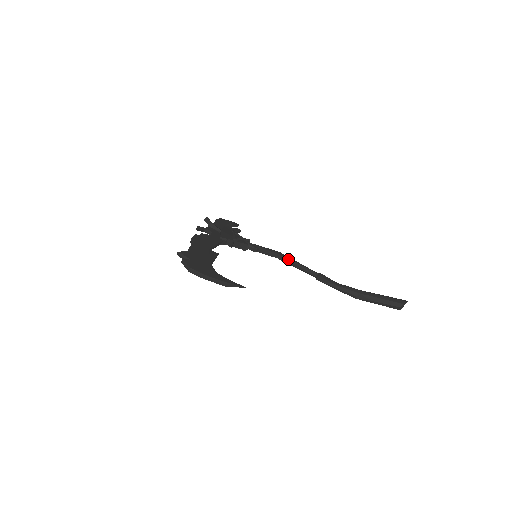
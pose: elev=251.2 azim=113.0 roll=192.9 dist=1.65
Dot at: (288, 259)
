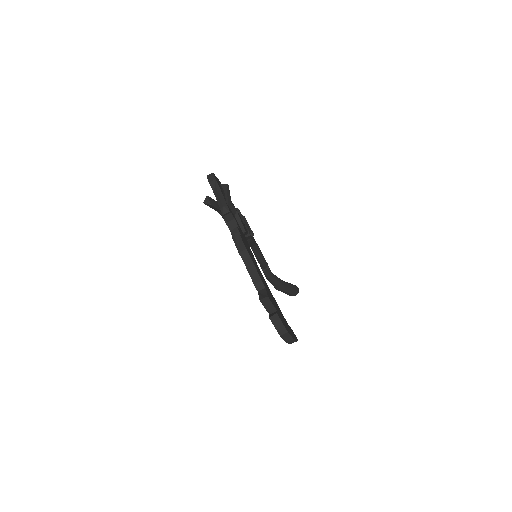
Dot at: (260, 250)
